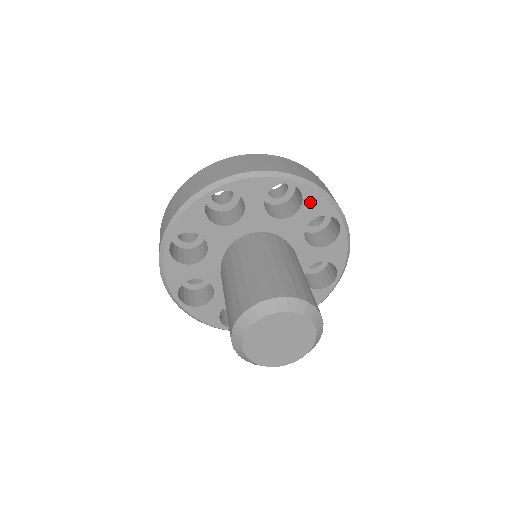
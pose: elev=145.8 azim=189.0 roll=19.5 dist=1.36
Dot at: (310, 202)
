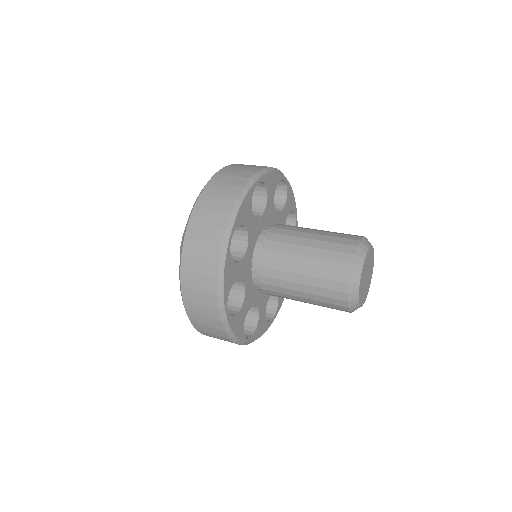
Dot at: (289, 198)
